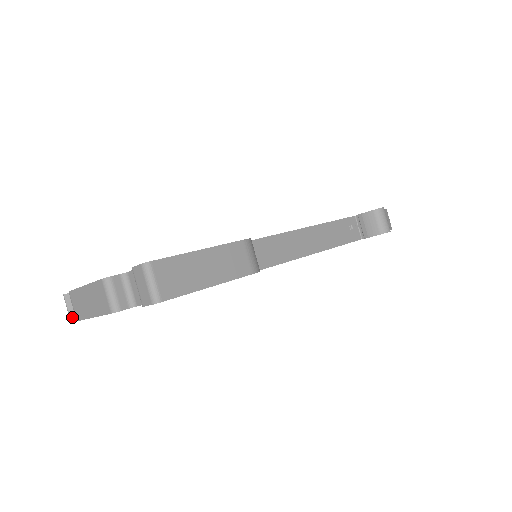
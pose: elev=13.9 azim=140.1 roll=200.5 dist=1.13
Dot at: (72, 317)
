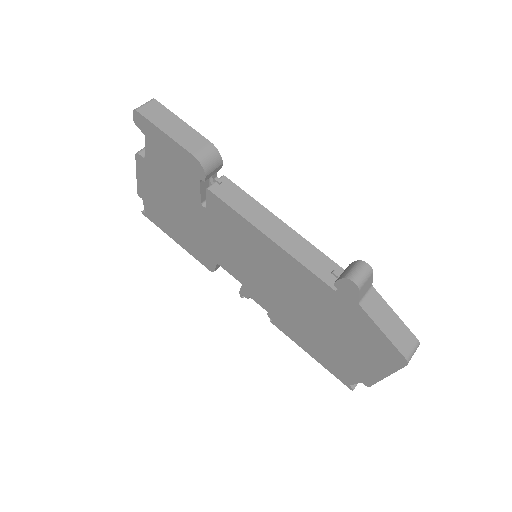
Dot at: occluded
